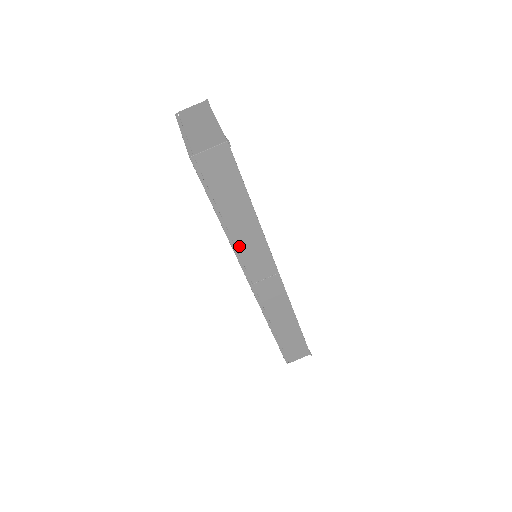
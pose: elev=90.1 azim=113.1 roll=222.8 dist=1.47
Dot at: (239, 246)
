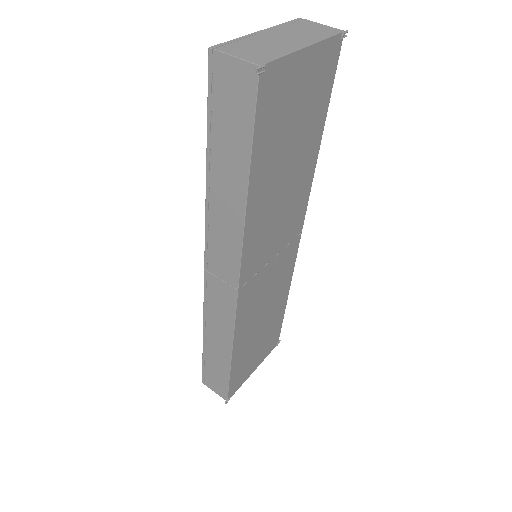
Dot at: (213, 215)
